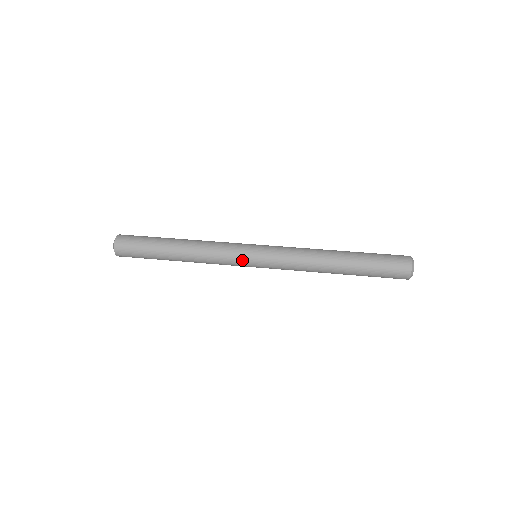
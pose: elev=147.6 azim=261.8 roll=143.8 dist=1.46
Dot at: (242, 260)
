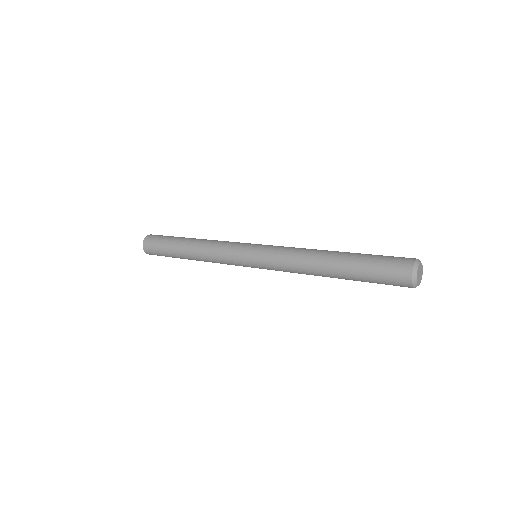
Dot at: (240, 262)
